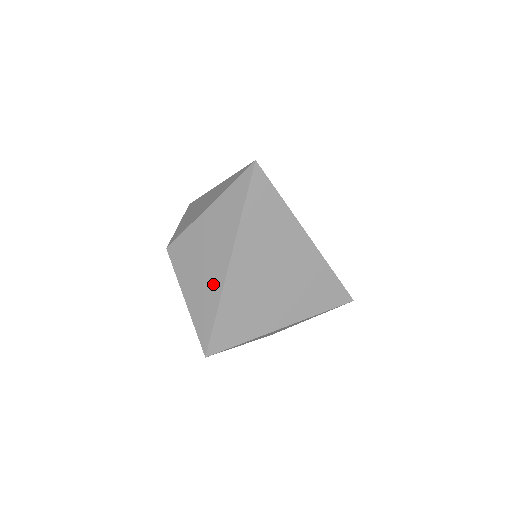
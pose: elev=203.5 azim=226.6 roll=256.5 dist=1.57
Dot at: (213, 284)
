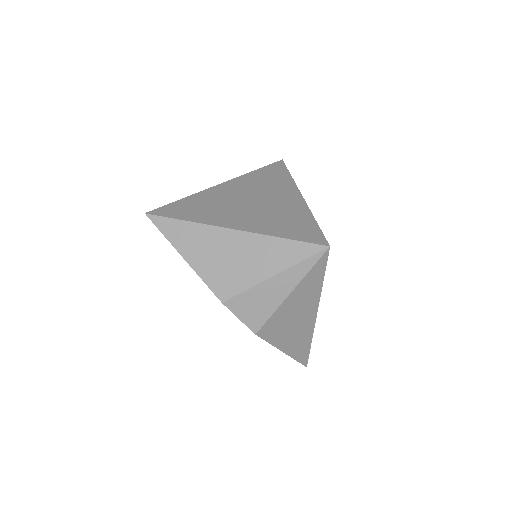
Dot at: occluded
